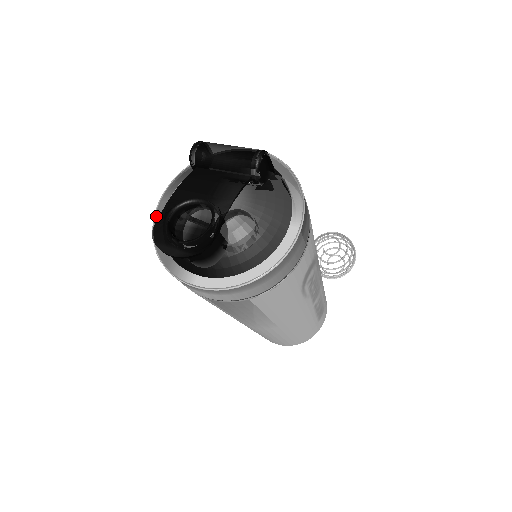
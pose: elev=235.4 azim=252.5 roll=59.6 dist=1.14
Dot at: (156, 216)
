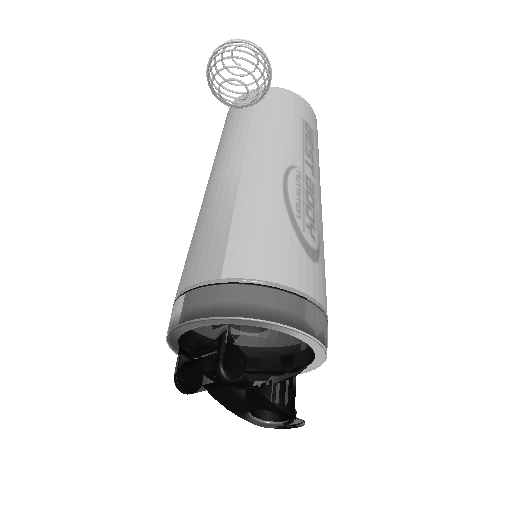
Dot at: occluded
